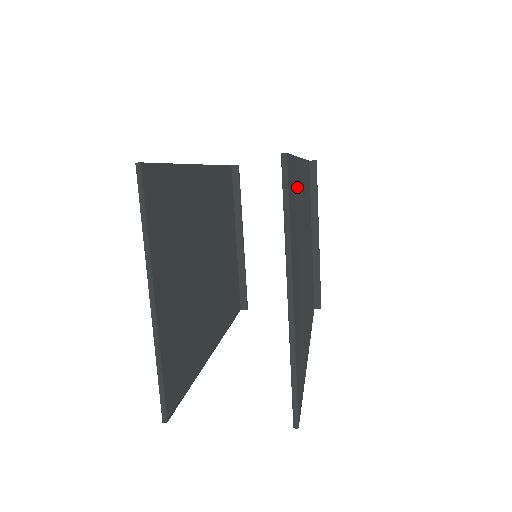
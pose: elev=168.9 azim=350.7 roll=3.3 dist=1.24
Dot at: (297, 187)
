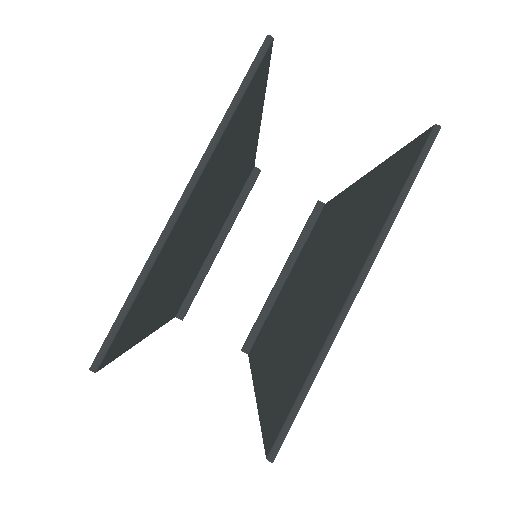
Dot at: occluded
